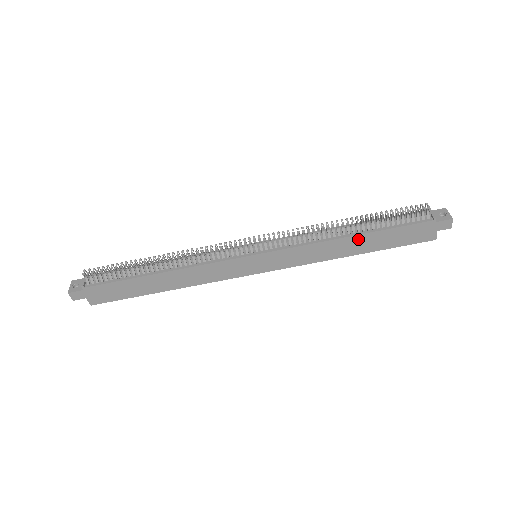
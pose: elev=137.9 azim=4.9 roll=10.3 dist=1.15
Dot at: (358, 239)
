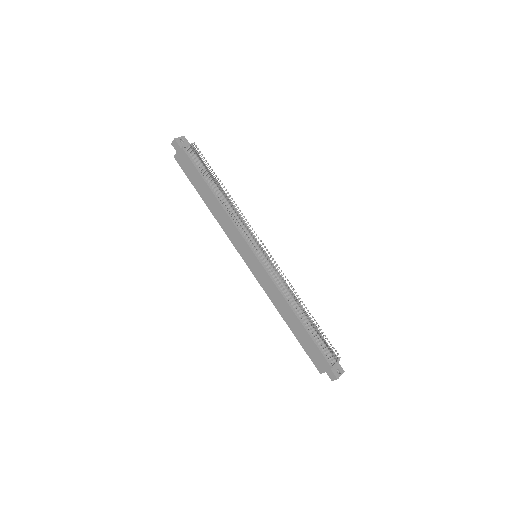
Dot at: (297, 321)
